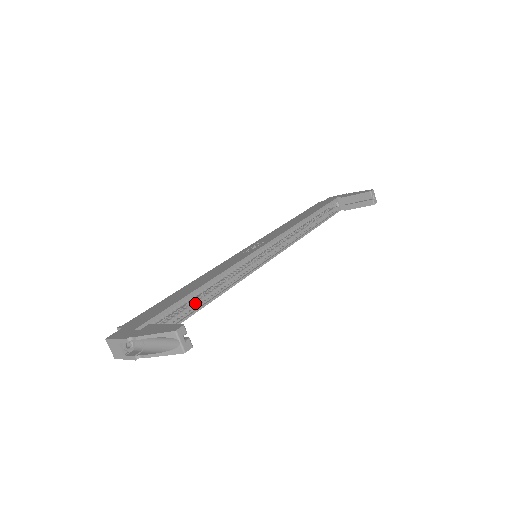
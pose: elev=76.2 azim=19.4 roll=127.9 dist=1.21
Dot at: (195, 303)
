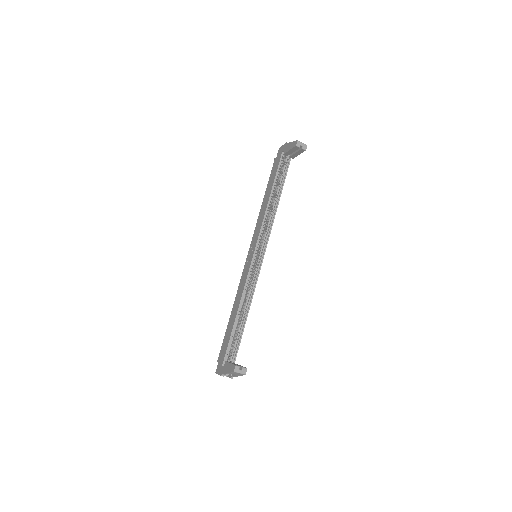
Dot at: (241, 323)
